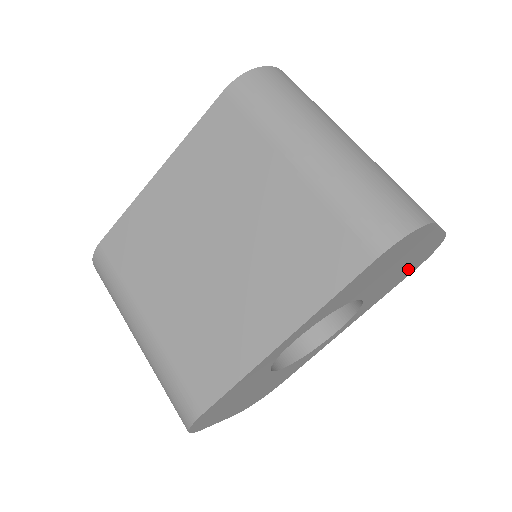
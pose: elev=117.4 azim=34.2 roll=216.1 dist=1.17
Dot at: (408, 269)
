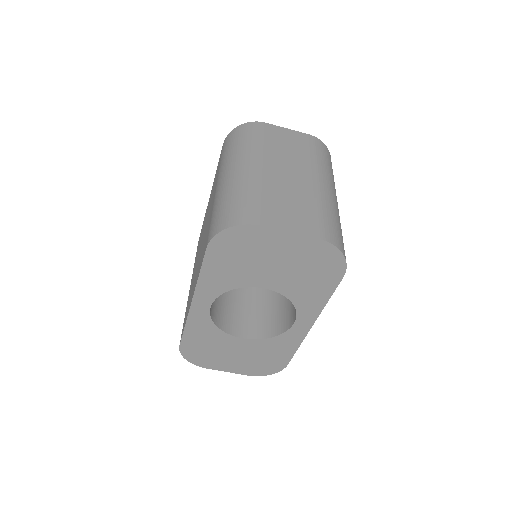
Dot at: (318, 272)
